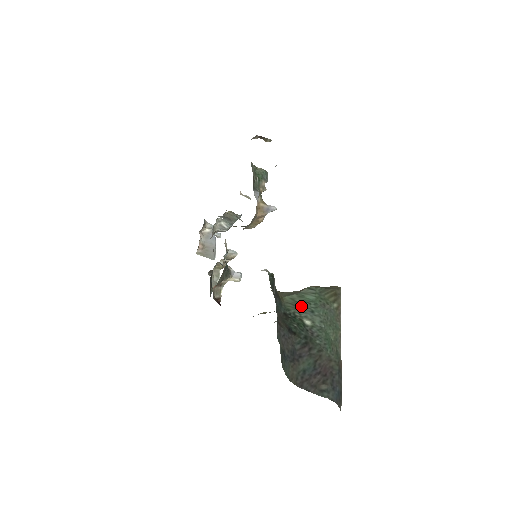
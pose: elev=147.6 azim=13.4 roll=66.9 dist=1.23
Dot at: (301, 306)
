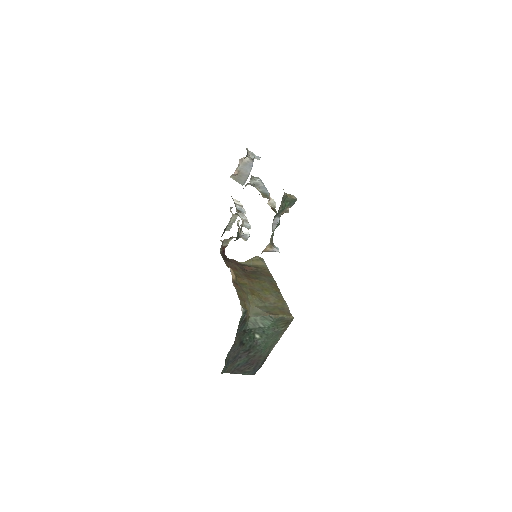
Dot at: (258, 327)
